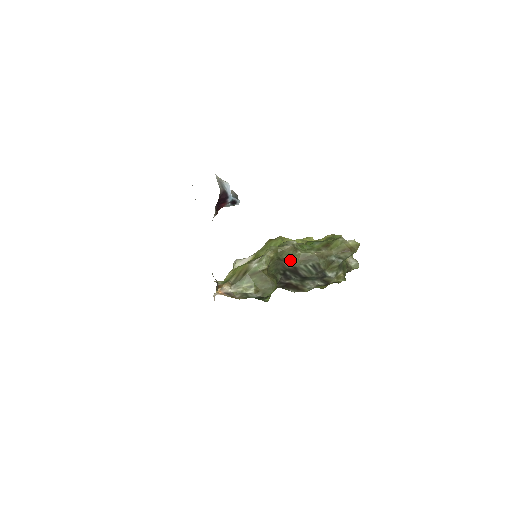
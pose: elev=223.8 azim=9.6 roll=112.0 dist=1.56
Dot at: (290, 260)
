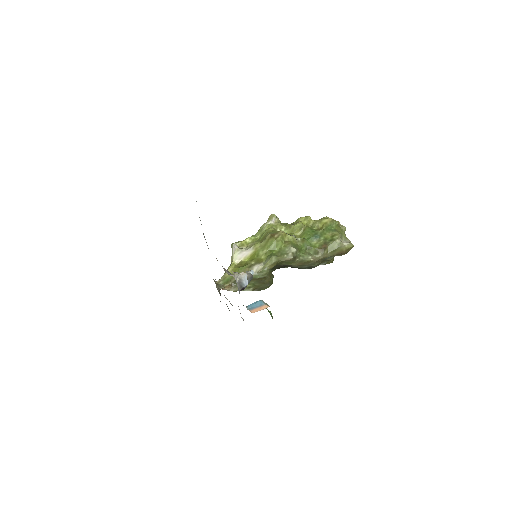
Dot at: (288, 265)
